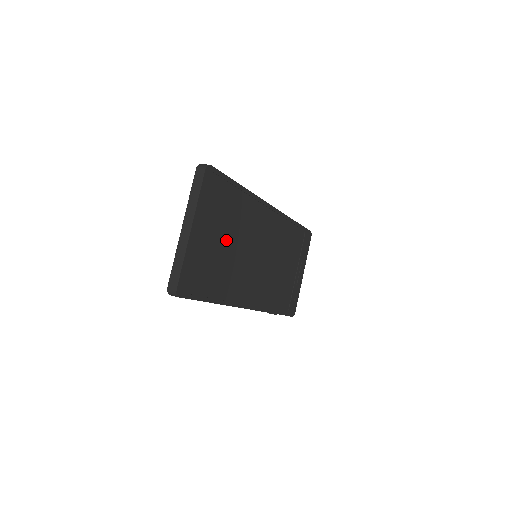
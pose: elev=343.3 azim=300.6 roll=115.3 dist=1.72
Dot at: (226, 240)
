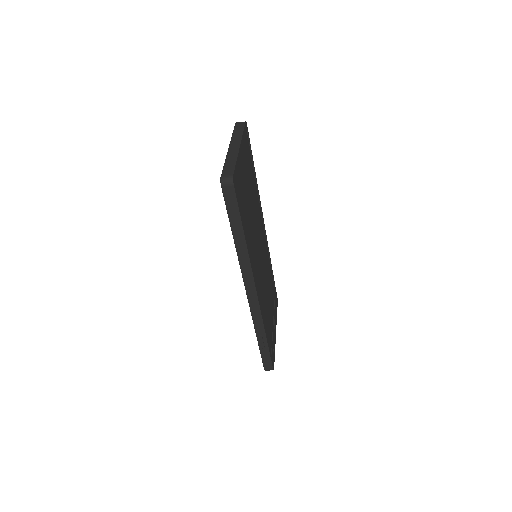
Dot at: (249, 198)
